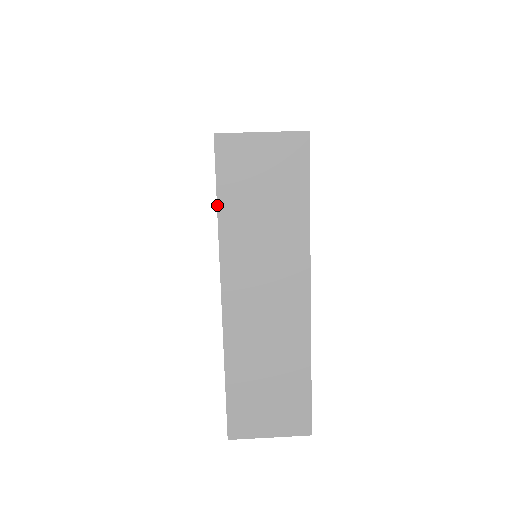
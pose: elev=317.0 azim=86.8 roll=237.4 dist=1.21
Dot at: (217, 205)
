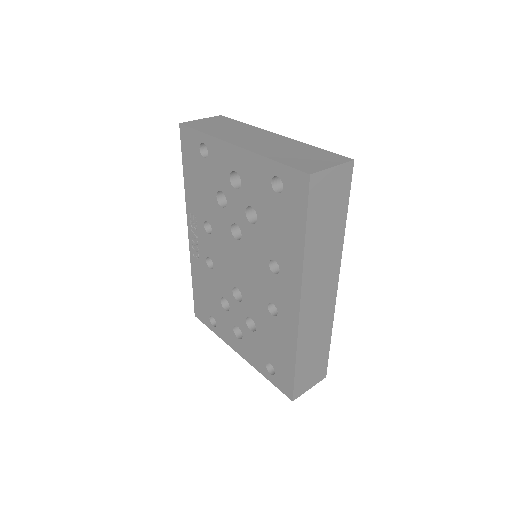
Dot at: (201, 132)
